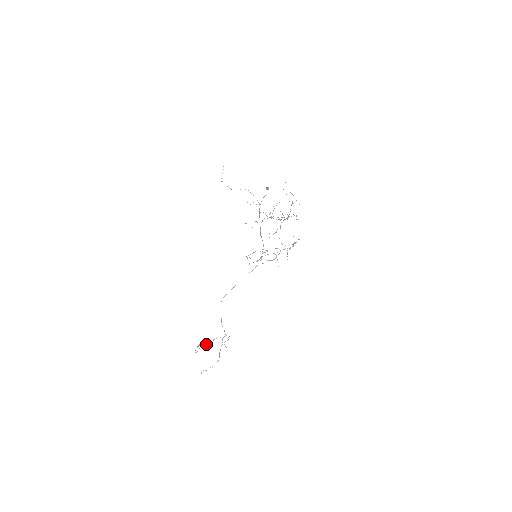
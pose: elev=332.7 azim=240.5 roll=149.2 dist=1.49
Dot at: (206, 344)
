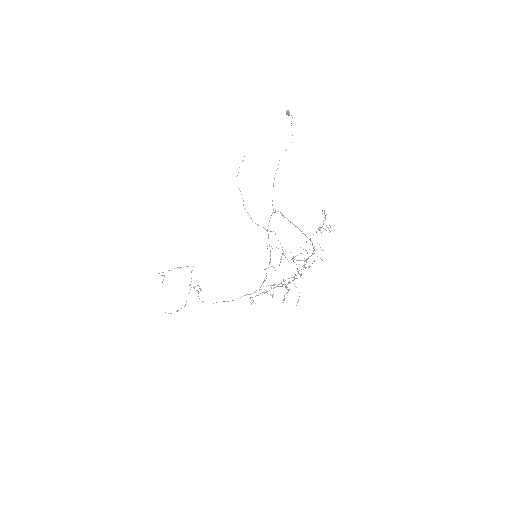
Dot at: (171, 270)
